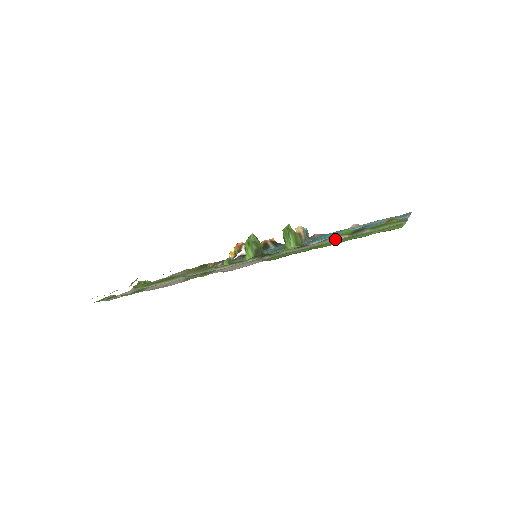
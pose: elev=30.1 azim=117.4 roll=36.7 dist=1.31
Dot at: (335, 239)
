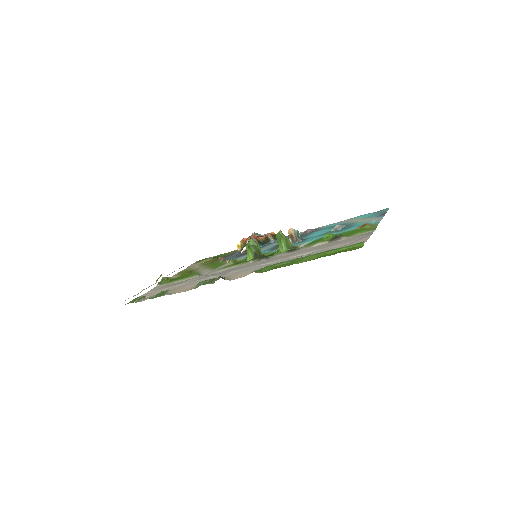
Dot at: (317, 245)
